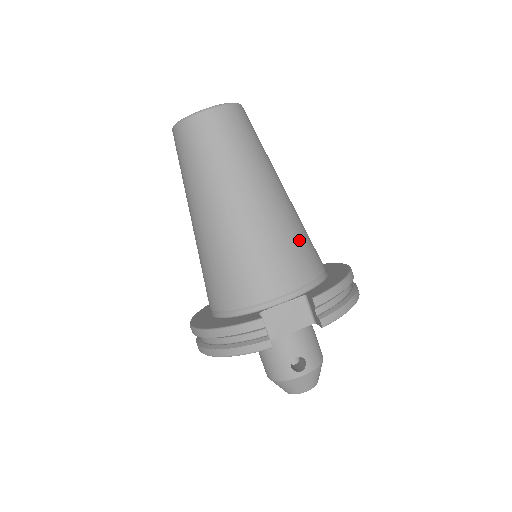
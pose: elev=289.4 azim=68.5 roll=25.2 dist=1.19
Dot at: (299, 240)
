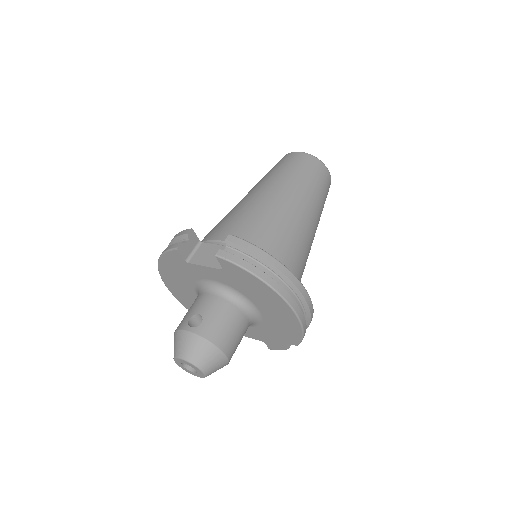
Dot at: (277, 232)
